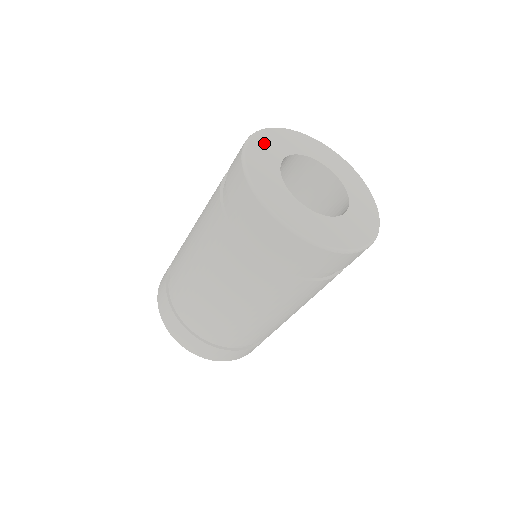
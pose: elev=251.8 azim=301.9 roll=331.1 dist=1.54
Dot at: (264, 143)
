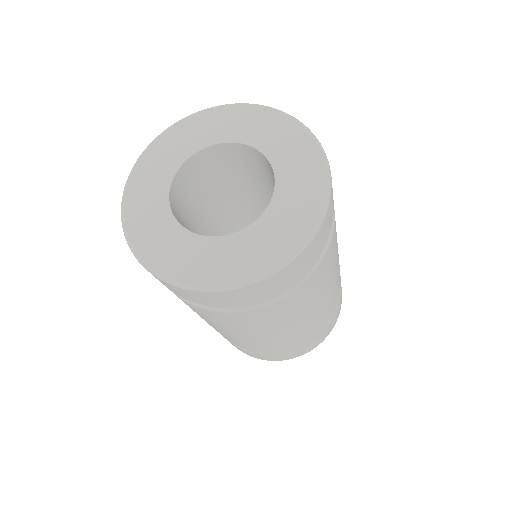
Dot at: (138, 213)
